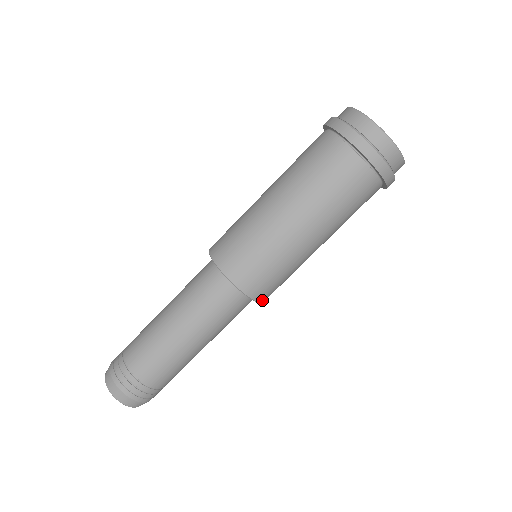
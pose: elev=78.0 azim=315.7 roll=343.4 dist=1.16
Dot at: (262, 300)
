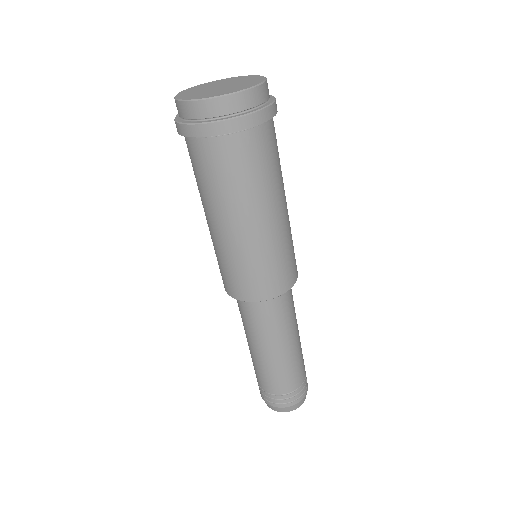
Dot at: occluded
